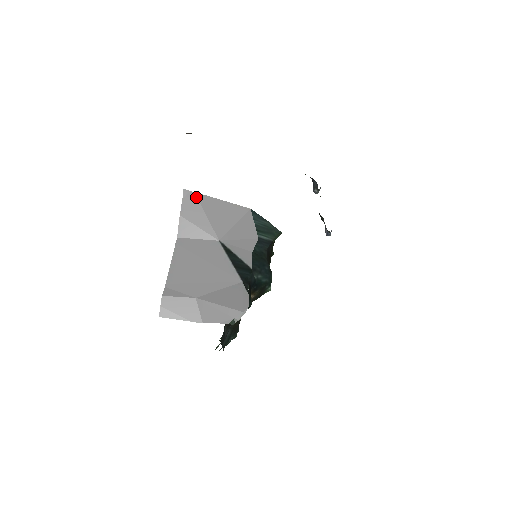
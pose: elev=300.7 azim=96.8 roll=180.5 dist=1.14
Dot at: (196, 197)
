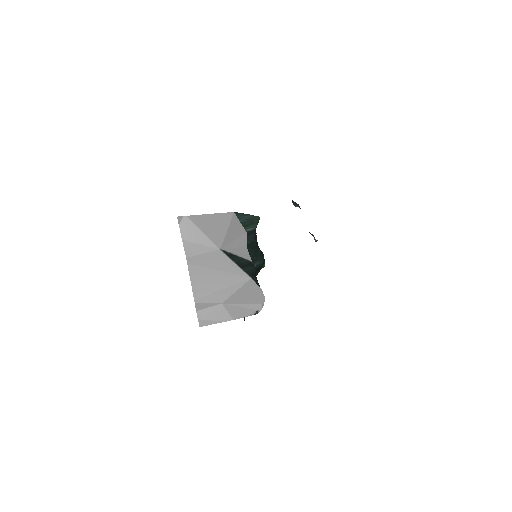
Dot at: (189, 220)
